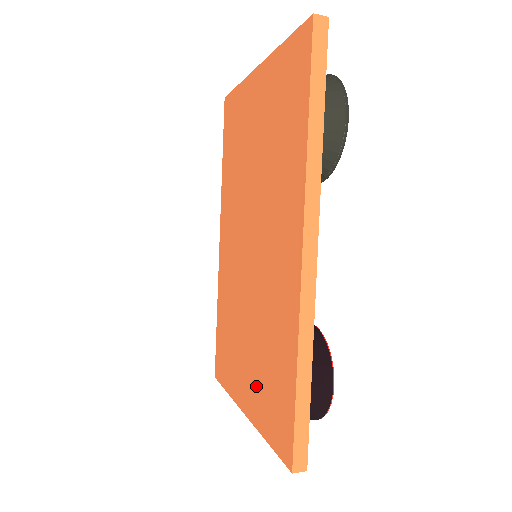
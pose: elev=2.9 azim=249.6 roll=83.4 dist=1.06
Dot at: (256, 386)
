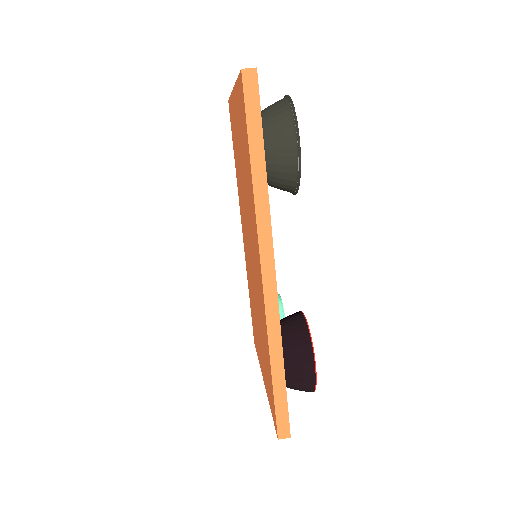
Dot at: (263, 364)
